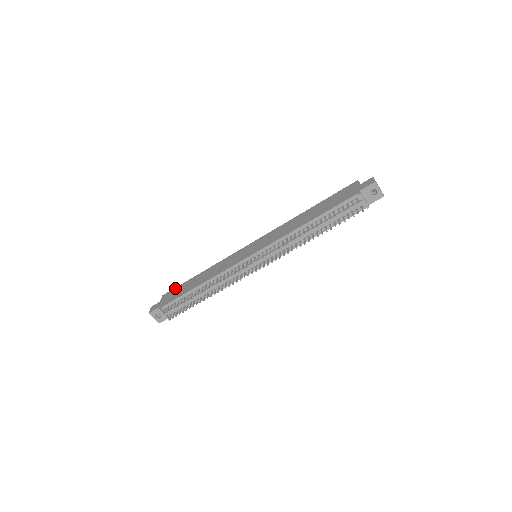
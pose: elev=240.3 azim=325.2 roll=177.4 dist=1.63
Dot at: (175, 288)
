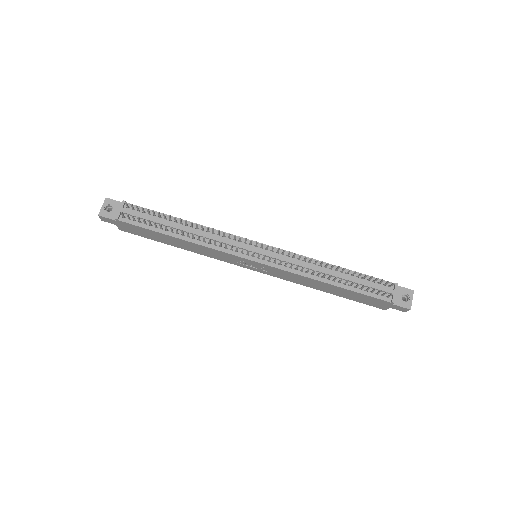
Dot at: occluded
